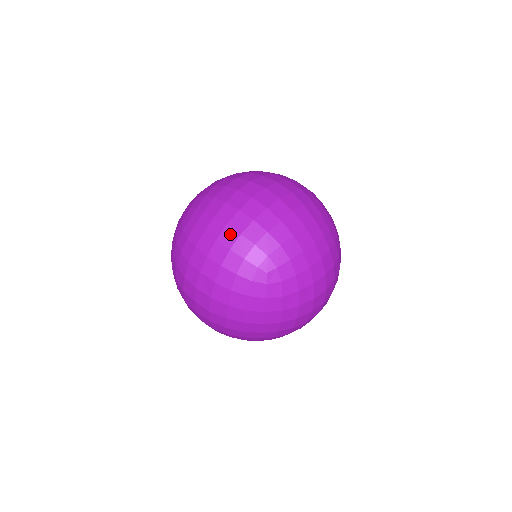
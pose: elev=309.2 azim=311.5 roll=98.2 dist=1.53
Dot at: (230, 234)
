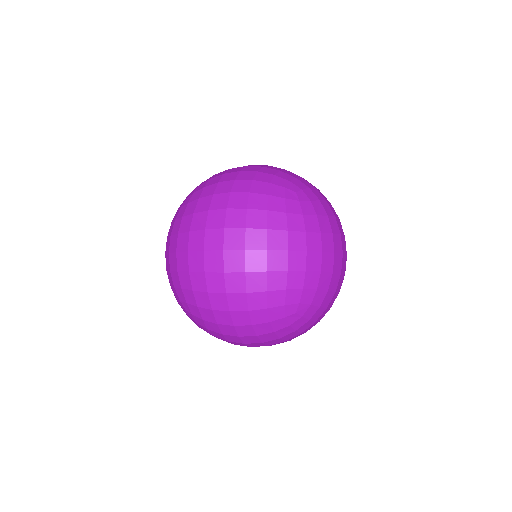
Dot at: (247, 174)
